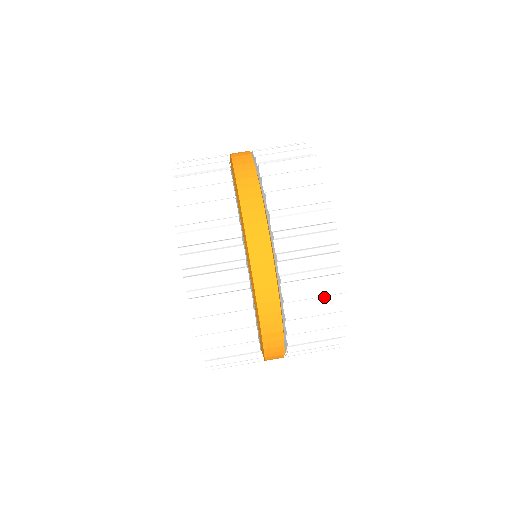
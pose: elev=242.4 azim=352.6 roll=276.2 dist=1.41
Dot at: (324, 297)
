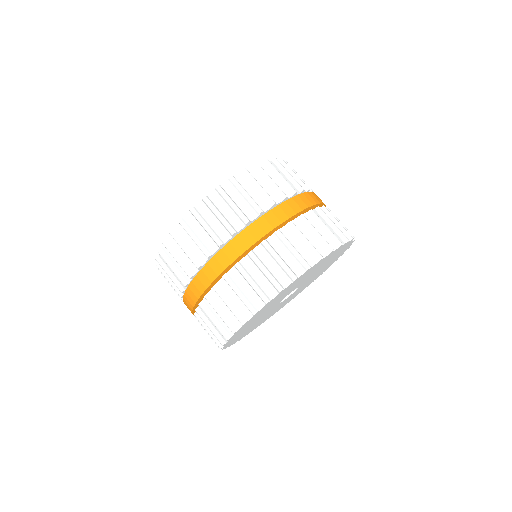
Dot at: occluded
